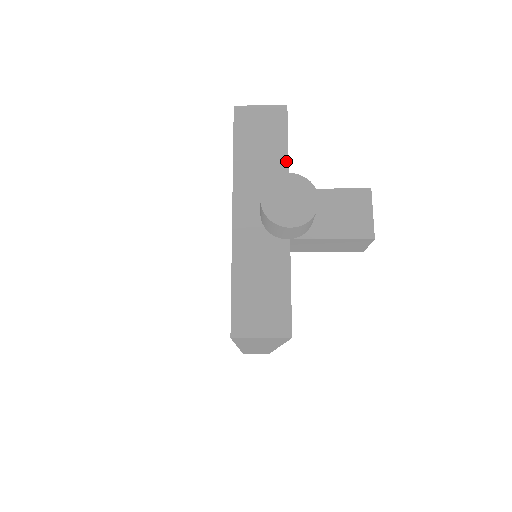
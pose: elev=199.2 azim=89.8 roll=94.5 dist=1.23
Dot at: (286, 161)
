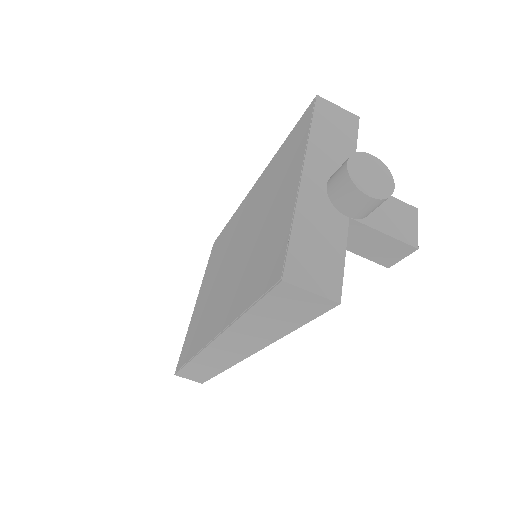
Dot at: occluded
